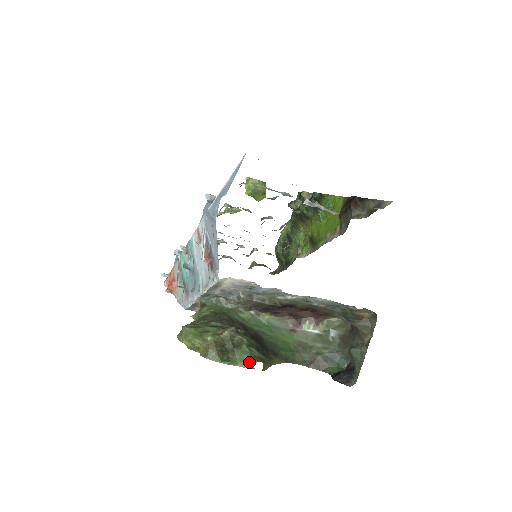
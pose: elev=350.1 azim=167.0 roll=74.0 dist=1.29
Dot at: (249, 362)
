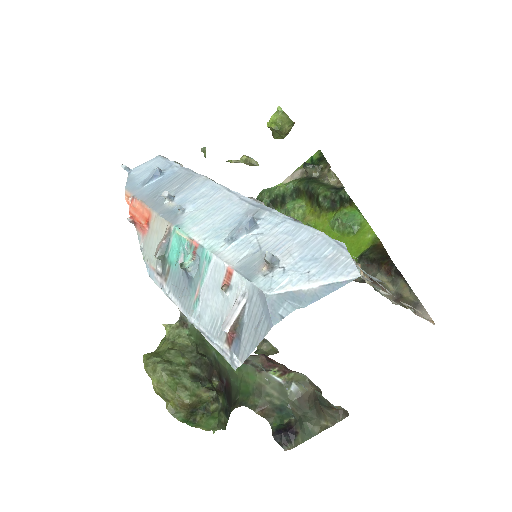
Dot at: (213, 428)
